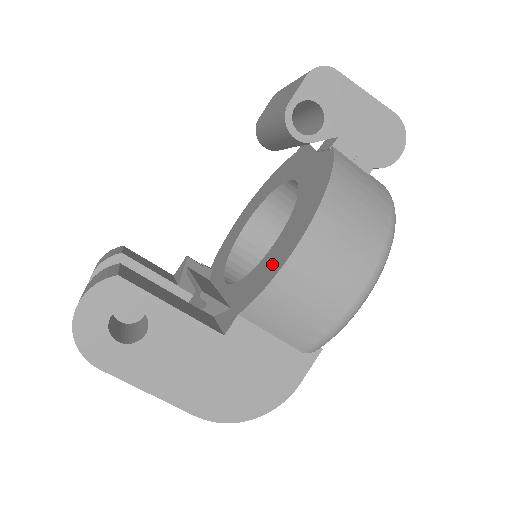
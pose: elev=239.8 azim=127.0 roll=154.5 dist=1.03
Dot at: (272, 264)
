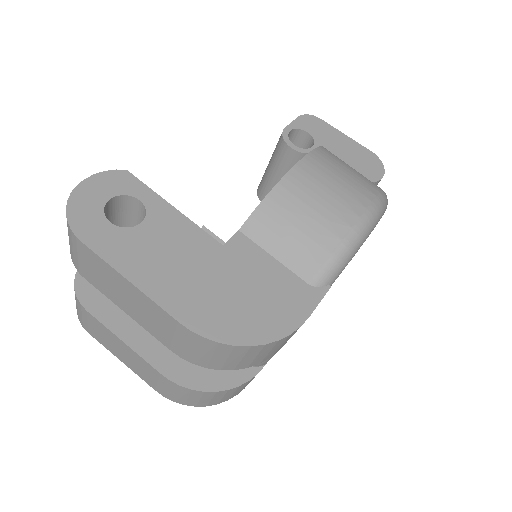
Dot at: occluded
